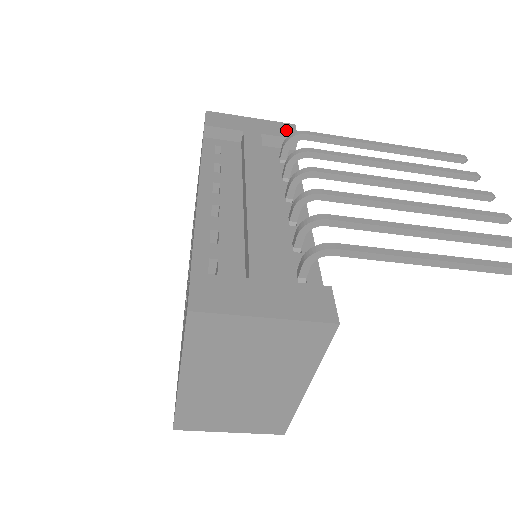
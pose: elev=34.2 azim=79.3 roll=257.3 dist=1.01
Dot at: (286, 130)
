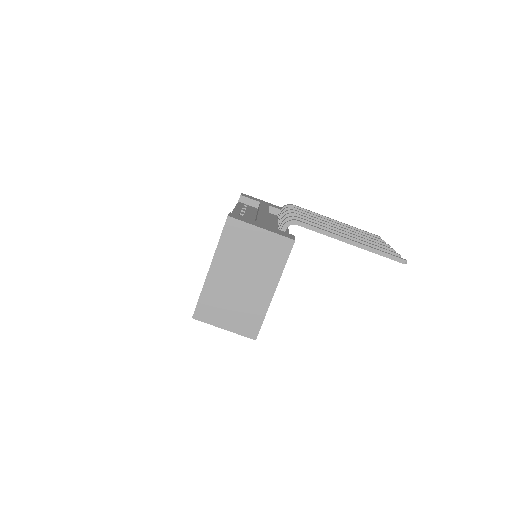
Dot at: occluded
